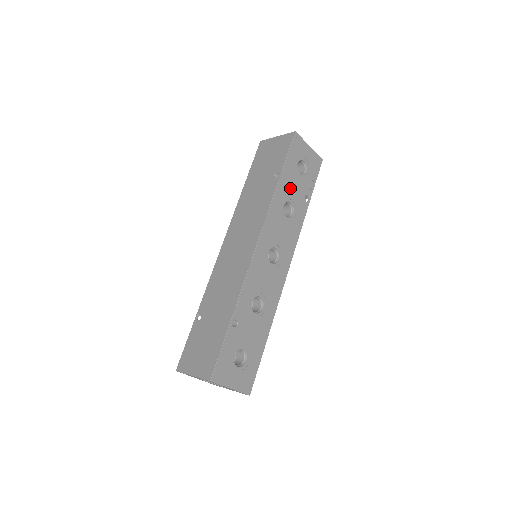
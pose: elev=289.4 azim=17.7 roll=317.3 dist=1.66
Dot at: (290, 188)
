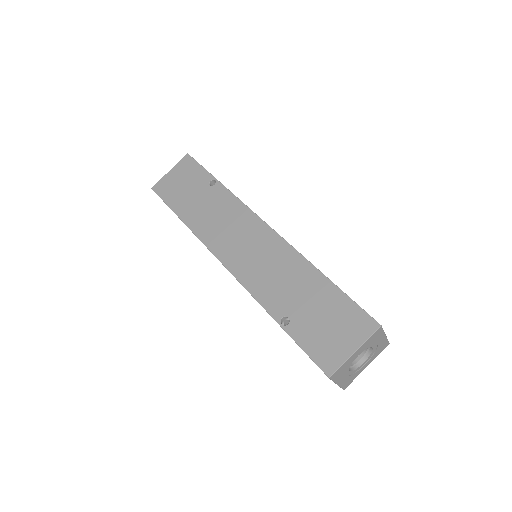
Dot at: occluded
